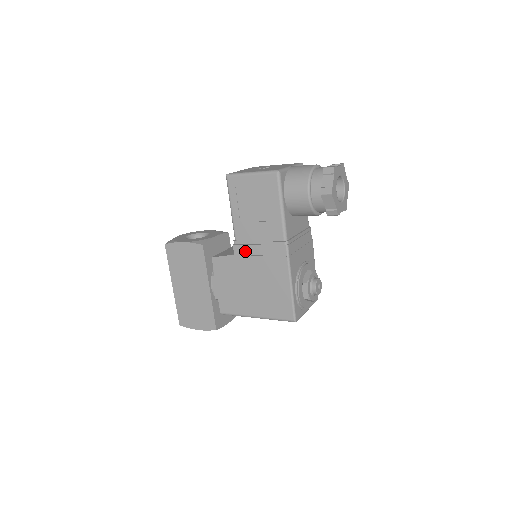
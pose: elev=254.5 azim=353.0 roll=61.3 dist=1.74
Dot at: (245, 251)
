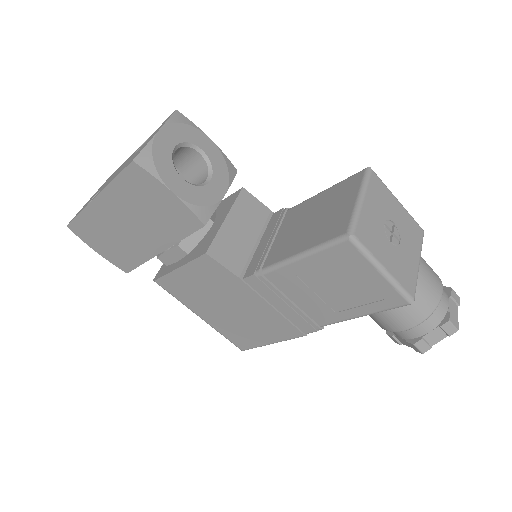
Dot at: (262, 291)
